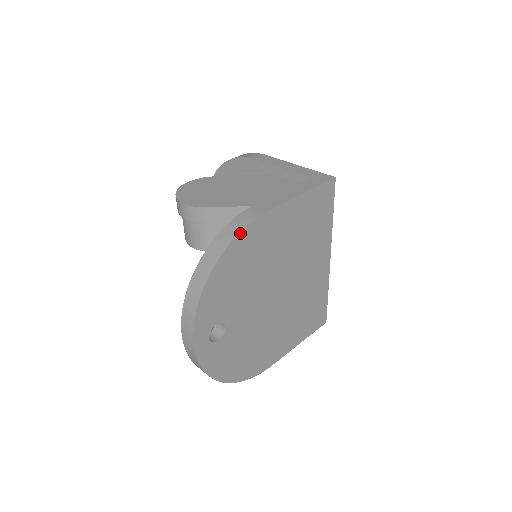
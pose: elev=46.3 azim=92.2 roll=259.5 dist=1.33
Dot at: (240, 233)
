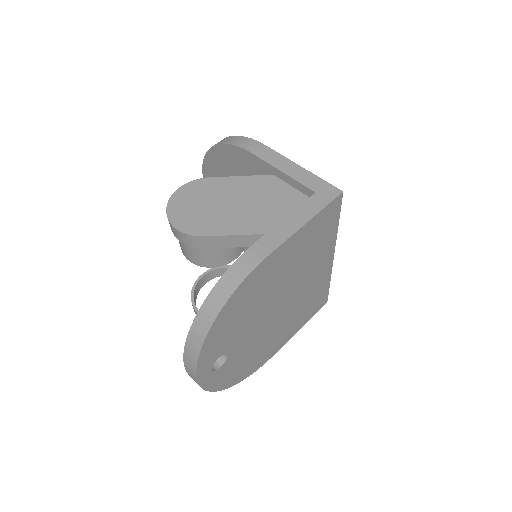
Dot at: (239, 286)
